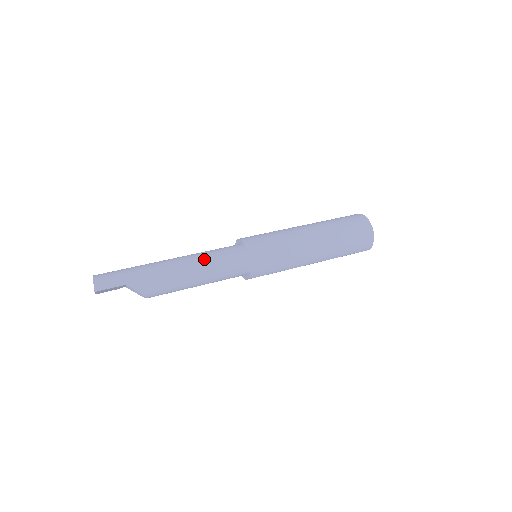
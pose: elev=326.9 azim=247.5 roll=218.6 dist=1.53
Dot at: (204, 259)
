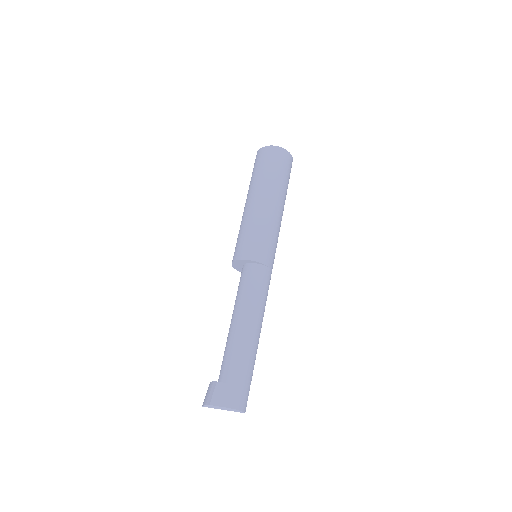
Dot at: (262, 307)
